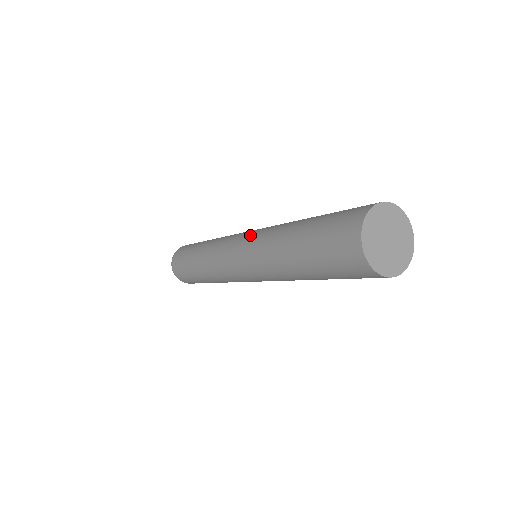
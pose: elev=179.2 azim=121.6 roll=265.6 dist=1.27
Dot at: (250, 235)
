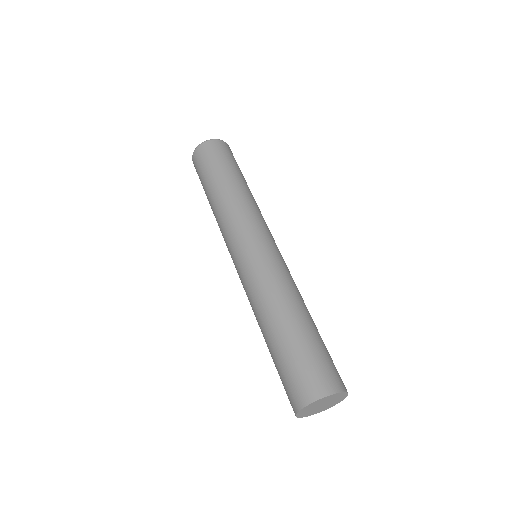
Dot at: (254, 261)
